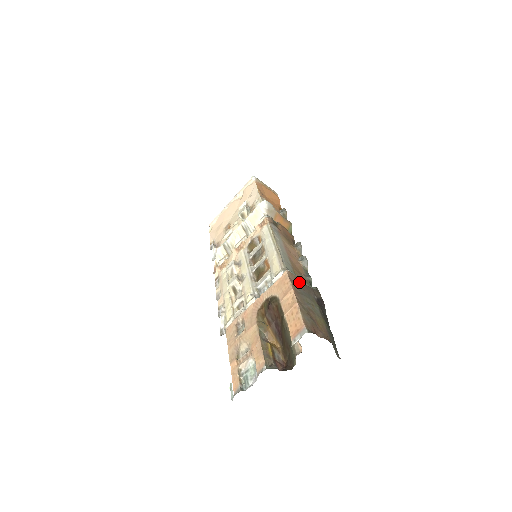
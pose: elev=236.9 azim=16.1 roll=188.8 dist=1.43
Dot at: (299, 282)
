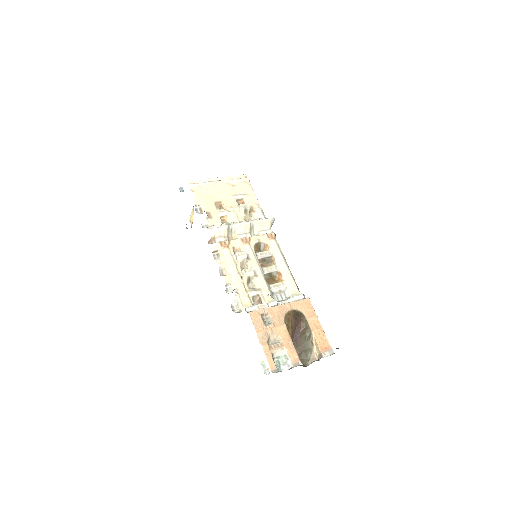
Dot at: occluded
